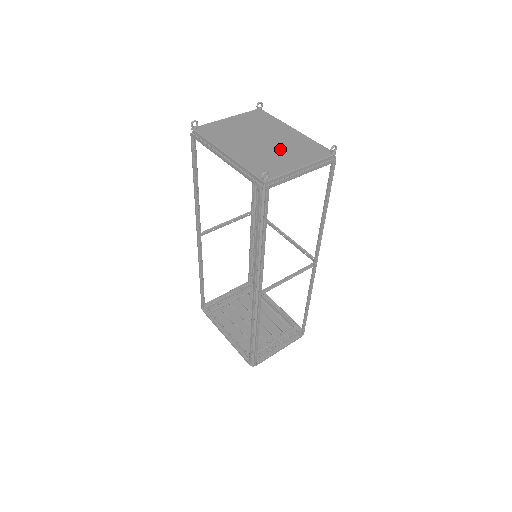
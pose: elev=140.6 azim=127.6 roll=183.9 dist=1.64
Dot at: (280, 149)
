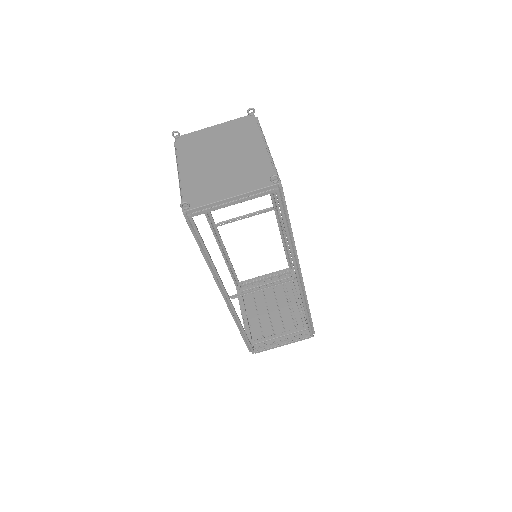
Dot at: (229, 171)
